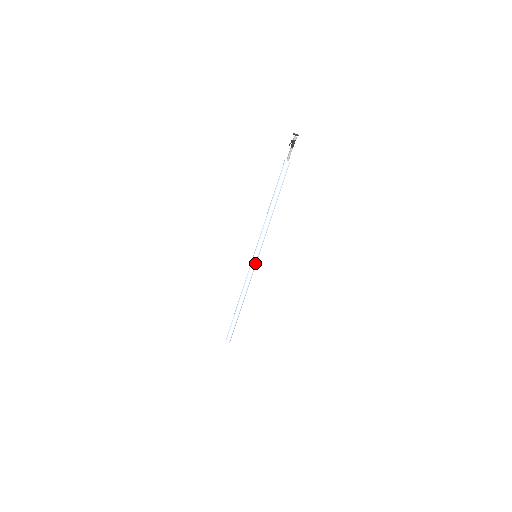
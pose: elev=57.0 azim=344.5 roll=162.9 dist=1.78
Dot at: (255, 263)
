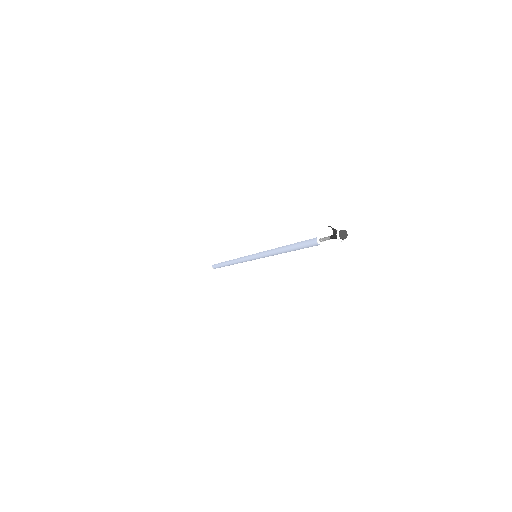
Dot at: occluded
